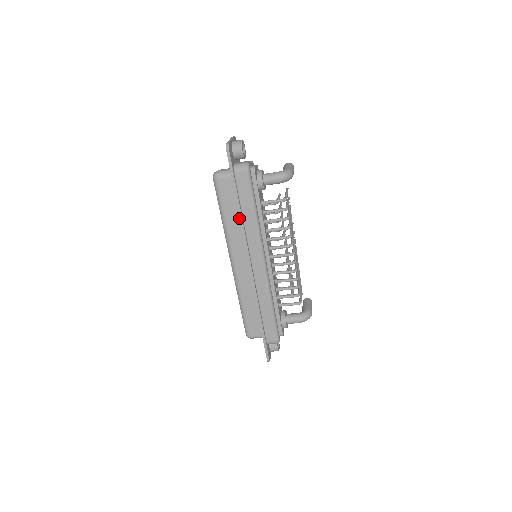
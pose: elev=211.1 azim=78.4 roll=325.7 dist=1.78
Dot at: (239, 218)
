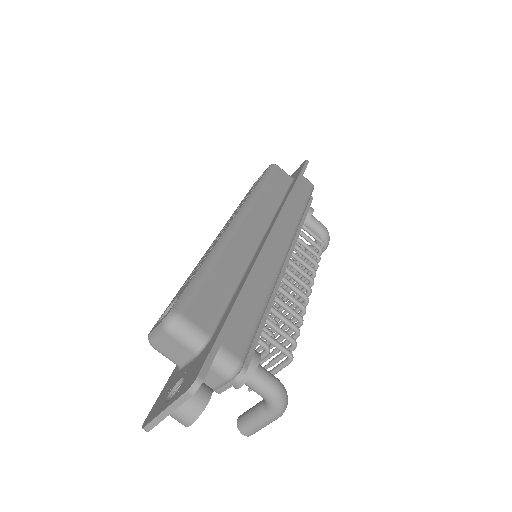
Dot at: (290, 192)
